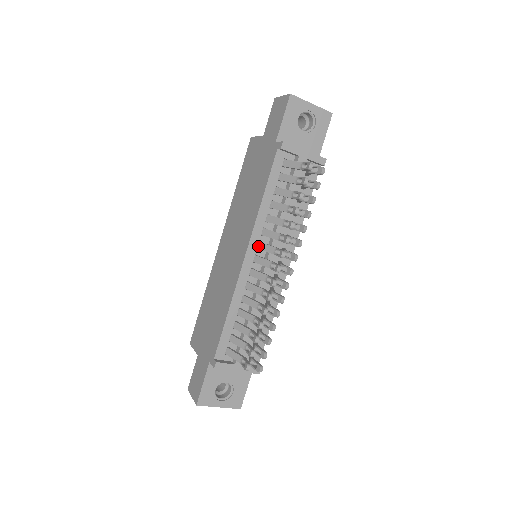
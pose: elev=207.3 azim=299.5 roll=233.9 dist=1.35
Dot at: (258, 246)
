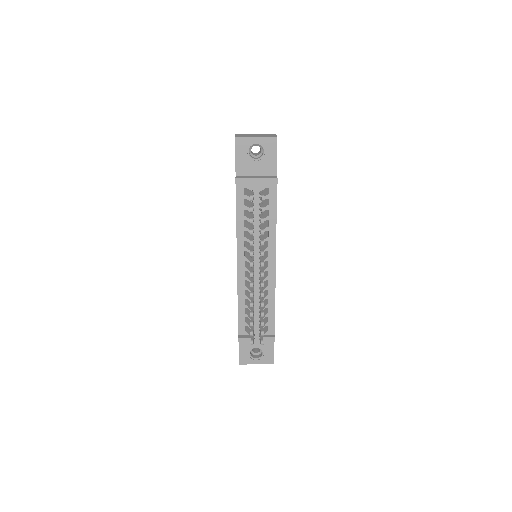
Dot at: (245, 255)
